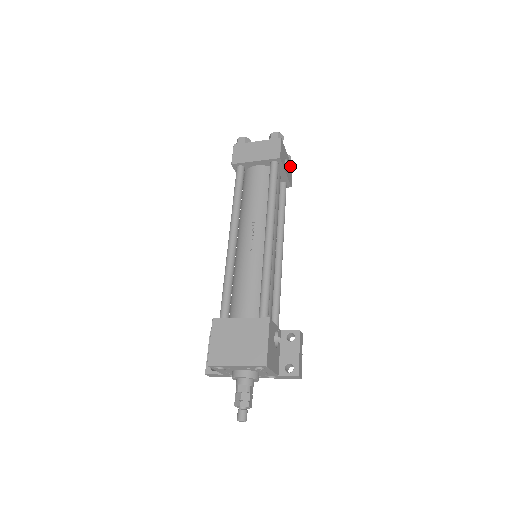
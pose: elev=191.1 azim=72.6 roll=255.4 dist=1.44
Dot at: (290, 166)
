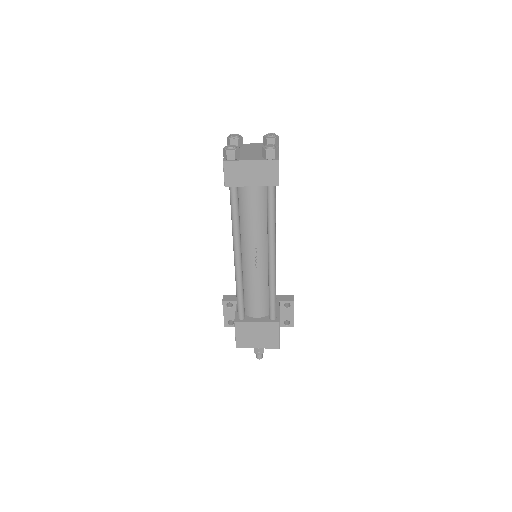
Dot at: occluded
